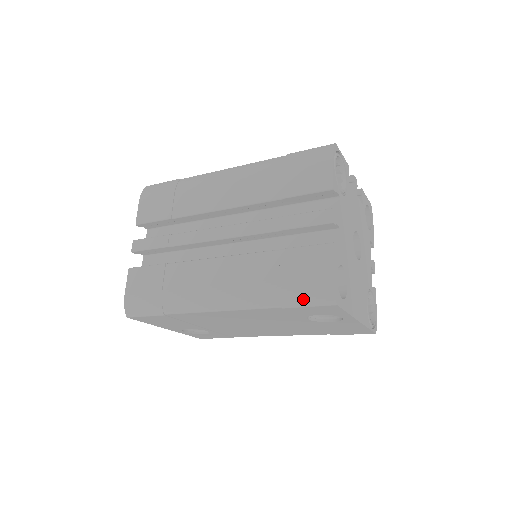
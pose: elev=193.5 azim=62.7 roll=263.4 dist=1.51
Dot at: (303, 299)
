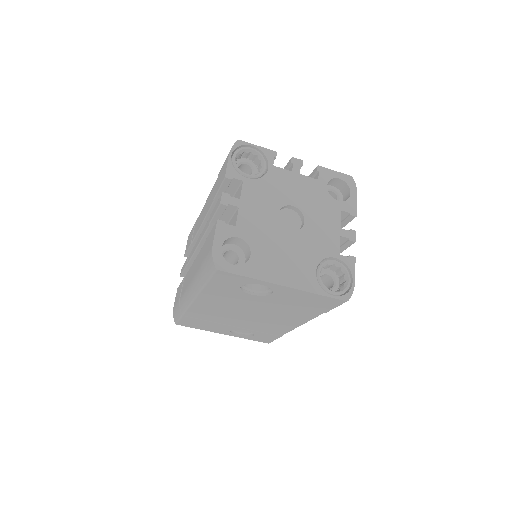
Dot at: (207, 273)
